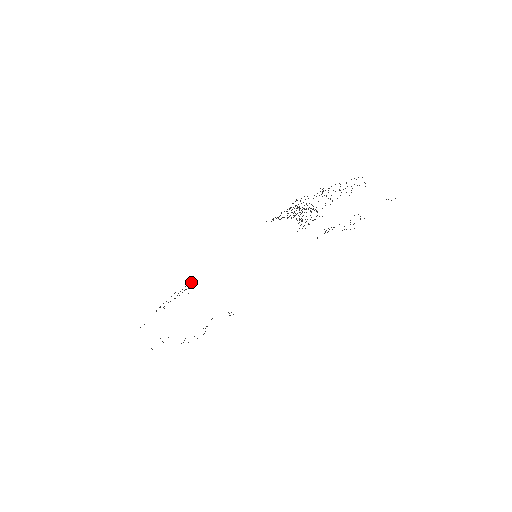
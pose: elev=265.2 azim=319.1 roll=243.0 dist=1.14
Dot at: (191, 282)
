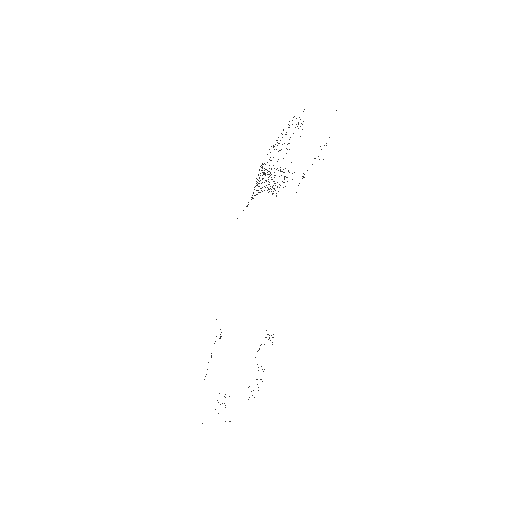
Dot at: occluded
